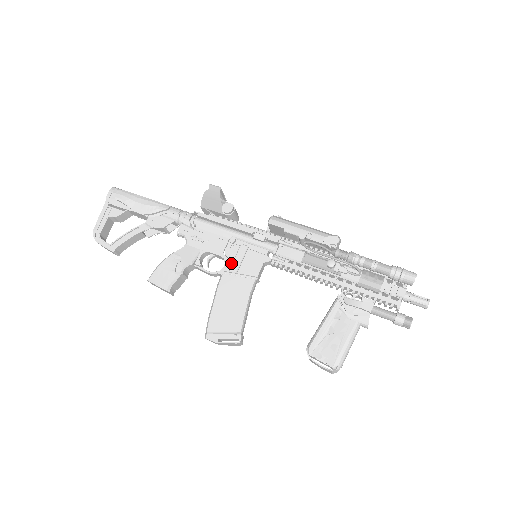
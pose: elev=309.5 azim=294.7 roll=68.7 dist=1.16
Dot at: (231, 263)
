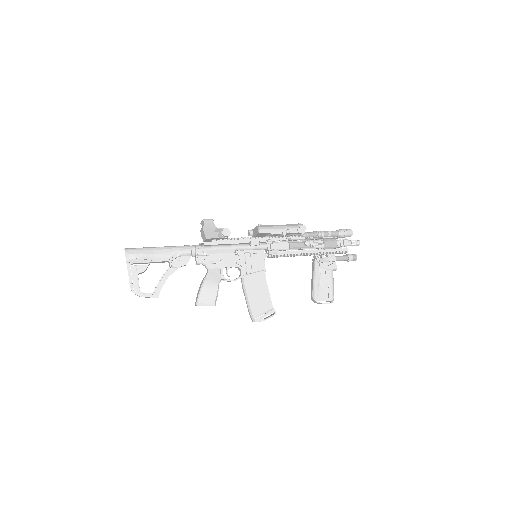
Dot at: (245, 268)
